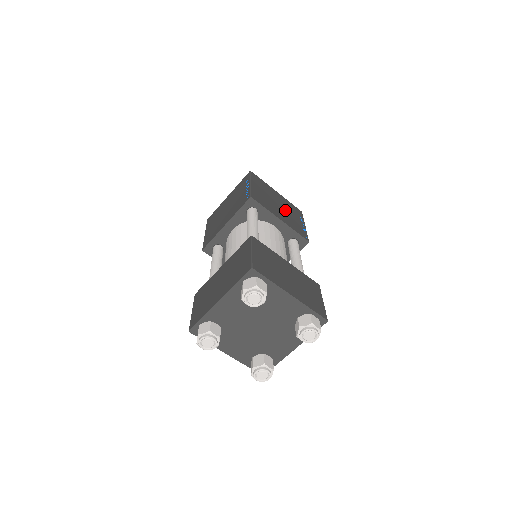
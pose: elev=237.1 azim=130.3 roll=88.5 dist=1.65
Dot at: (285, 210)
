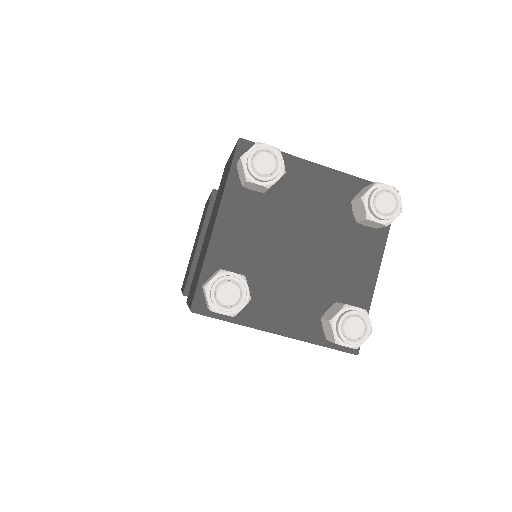
Dot at: occluded
